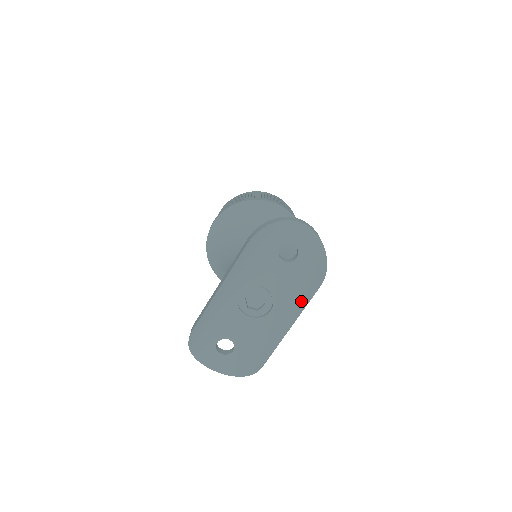
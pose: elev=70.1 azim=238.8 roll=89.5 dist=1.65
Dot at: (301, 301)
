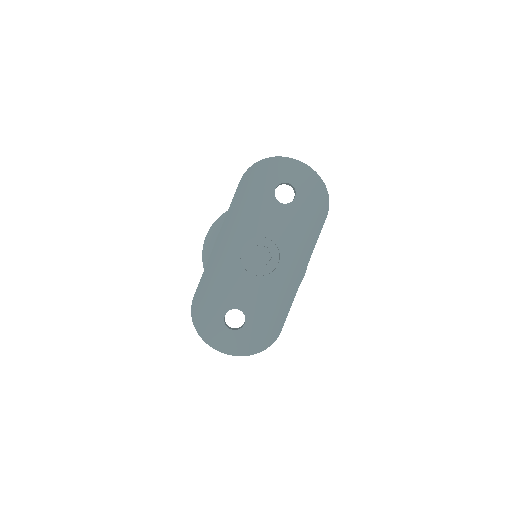
Dot at: (309, 241)
